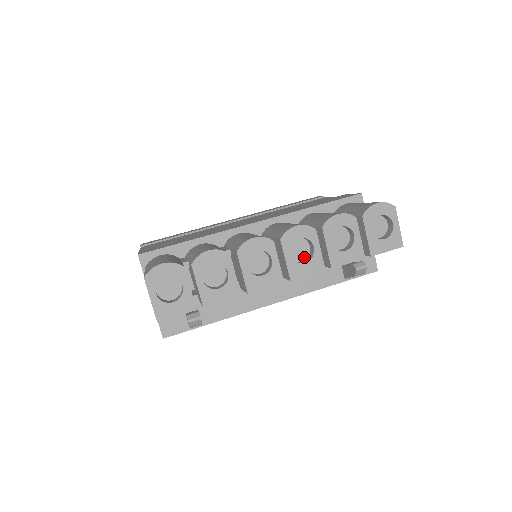
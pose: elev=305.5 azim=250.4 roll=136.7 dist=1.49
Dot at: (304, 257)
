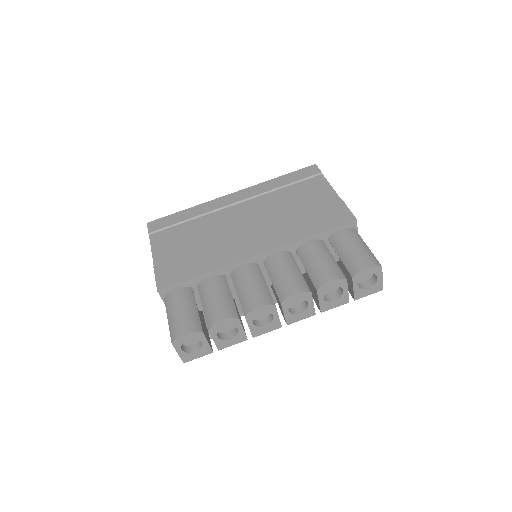
Dot at: (299, 304)
